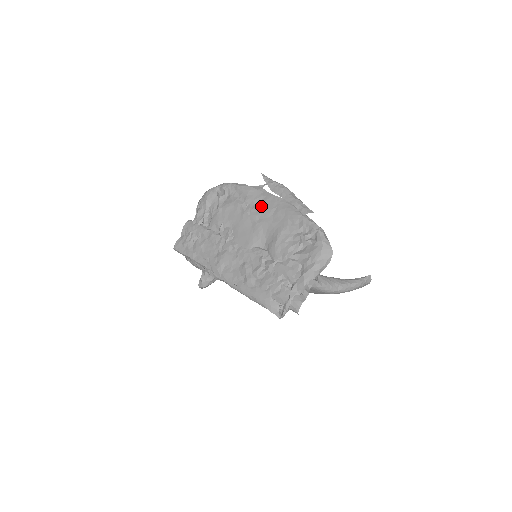
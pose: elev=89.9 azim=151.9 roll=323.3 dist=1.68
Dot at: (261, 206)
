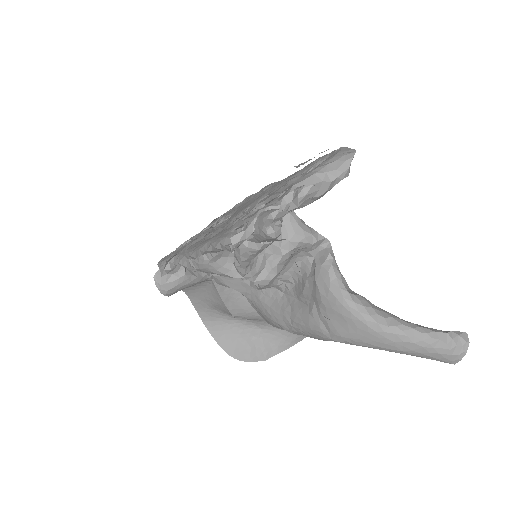
Dot at: occluded
